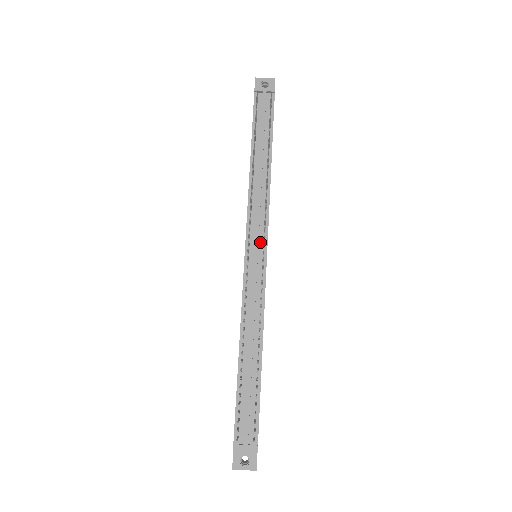
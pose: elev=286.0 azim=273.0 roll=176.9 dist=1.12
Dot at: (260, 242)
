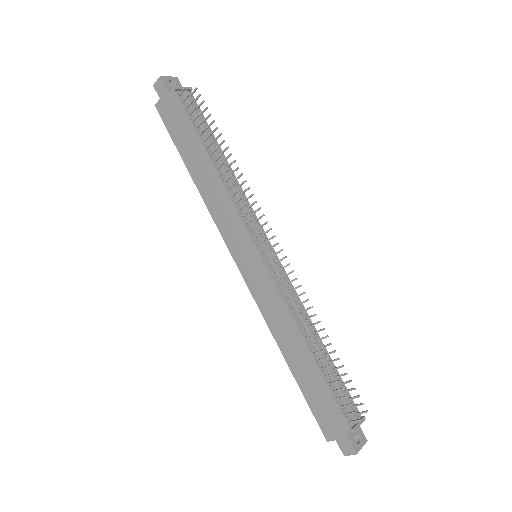
Dot at: occluded
